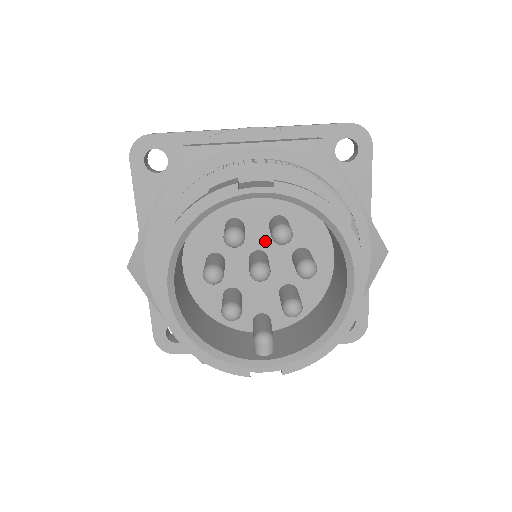
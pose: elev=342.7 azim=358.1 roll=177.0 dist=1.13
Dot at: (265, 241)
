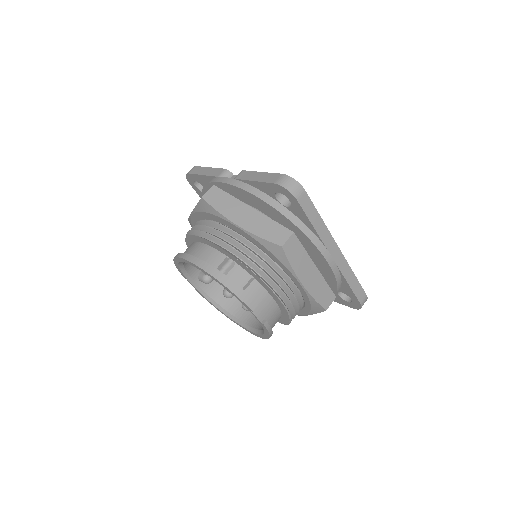
Dot at: occluded
